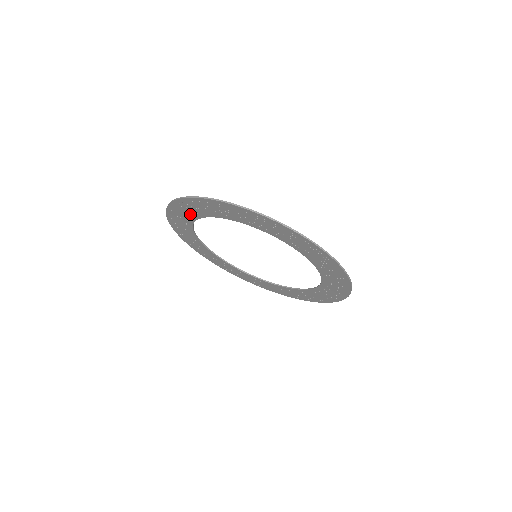
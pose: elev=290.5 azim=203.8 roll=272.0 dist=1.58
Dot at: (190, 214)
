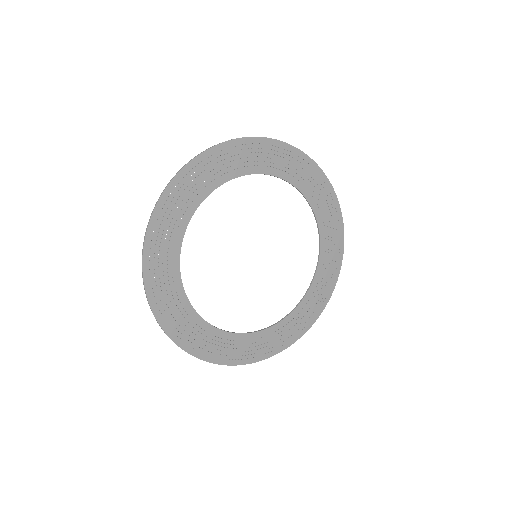
Dot at: (169, 266)
